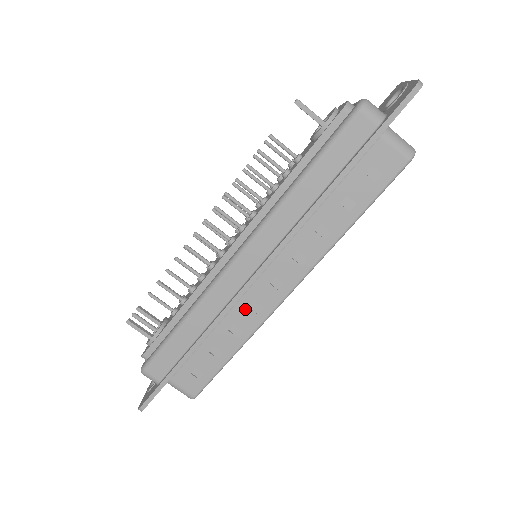
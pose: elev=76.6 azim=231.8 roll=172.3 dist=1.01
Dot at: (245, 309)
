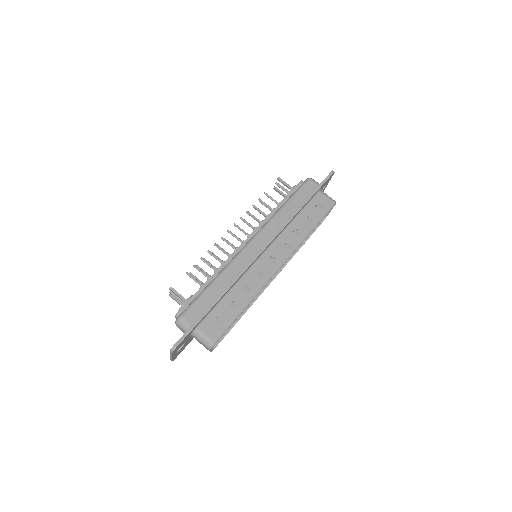
Dot at: (253, 275)
